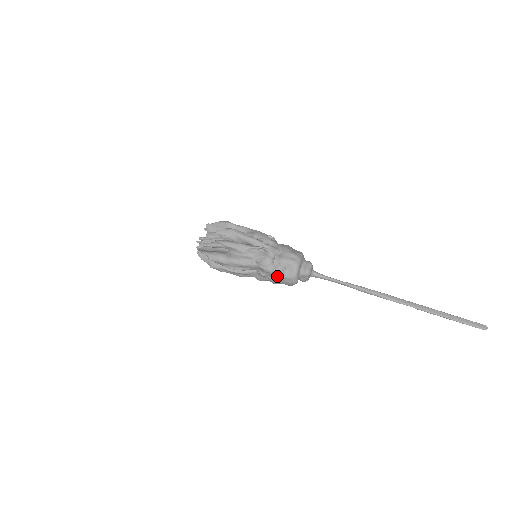
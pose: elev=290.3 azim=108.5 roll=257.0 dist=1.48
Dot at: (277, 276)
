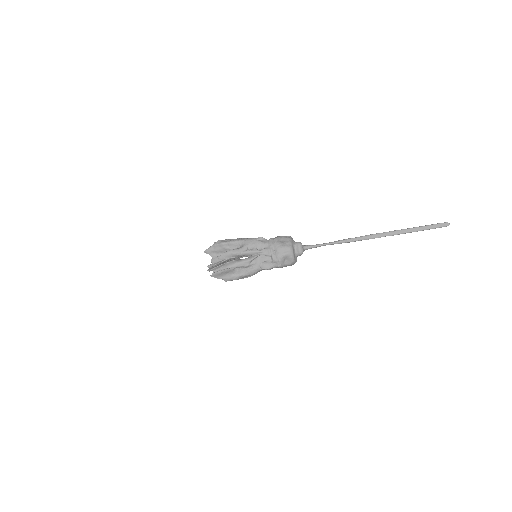
Dot at: occluded
